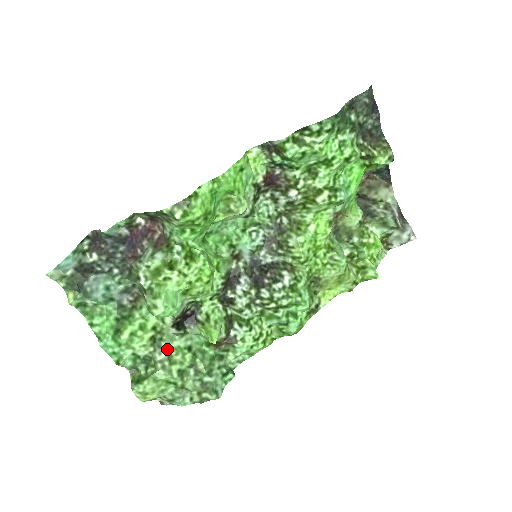
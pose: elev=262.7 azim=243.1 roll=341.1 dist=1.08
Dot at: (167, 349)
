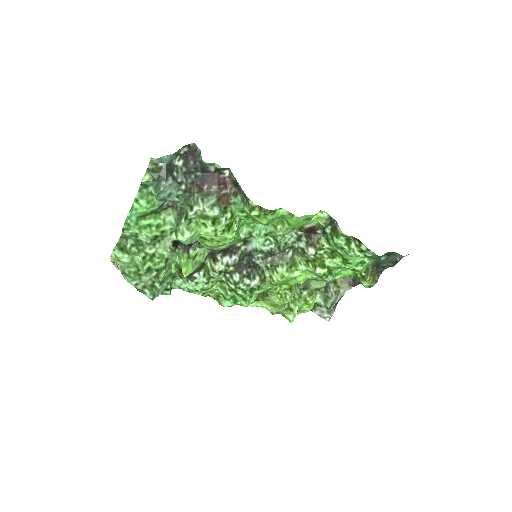
Dot at: (157, 250)
